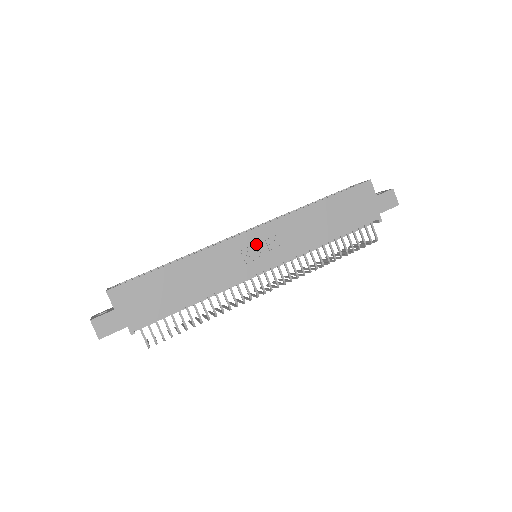
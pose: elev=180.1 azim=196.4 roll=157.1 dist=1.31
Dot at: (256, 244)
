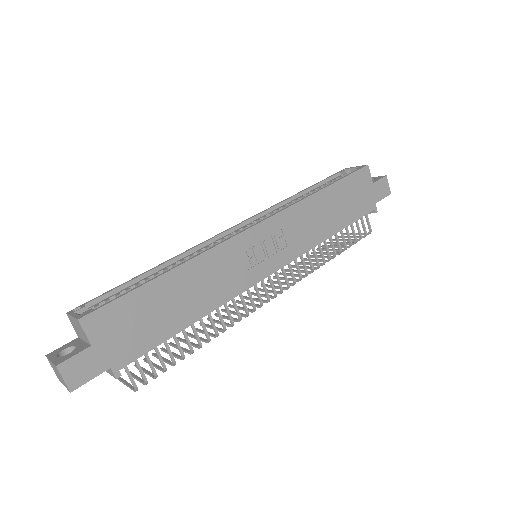
Dot at: (262, 242)
